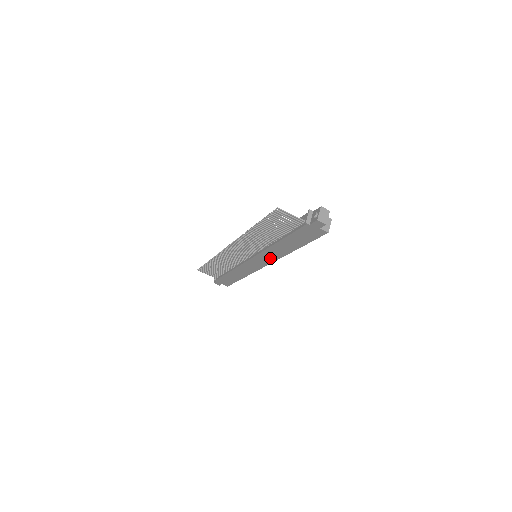
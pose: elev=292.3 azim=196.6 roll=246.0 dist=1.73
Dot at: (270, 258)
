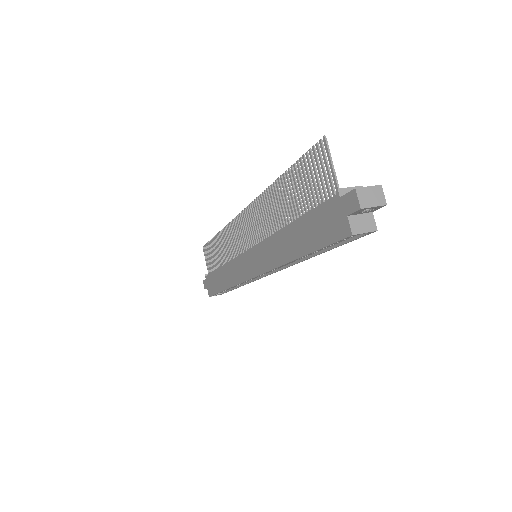
Dot at: (264, 262)
